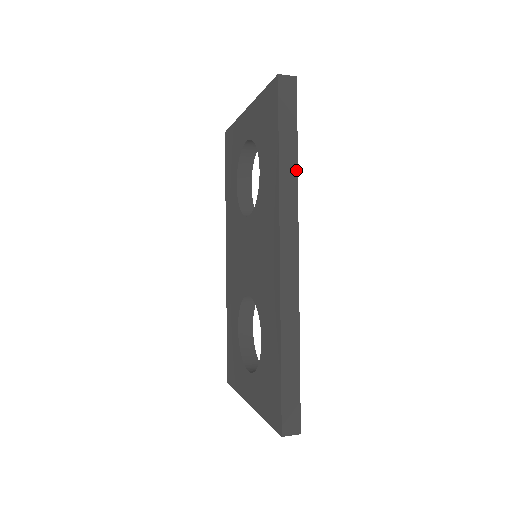
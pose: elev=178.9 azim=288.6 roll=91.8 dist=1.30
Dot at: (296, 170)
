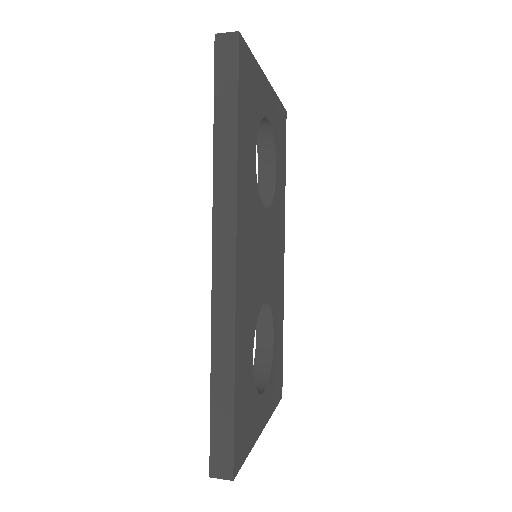
Dot at: (235, 151)
